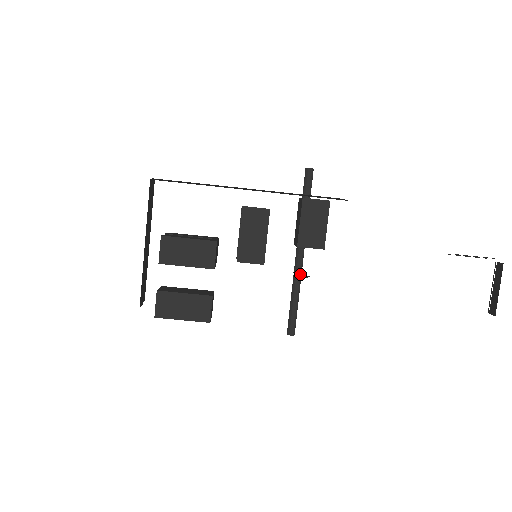
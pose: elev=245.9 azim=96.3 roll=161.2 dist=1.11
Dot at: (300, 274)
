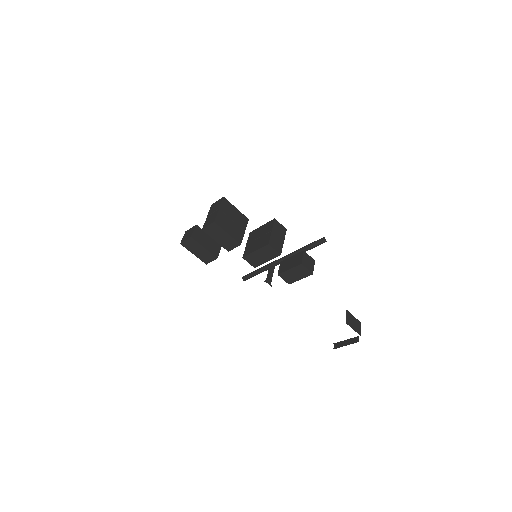
Dot at: (271, 273)
